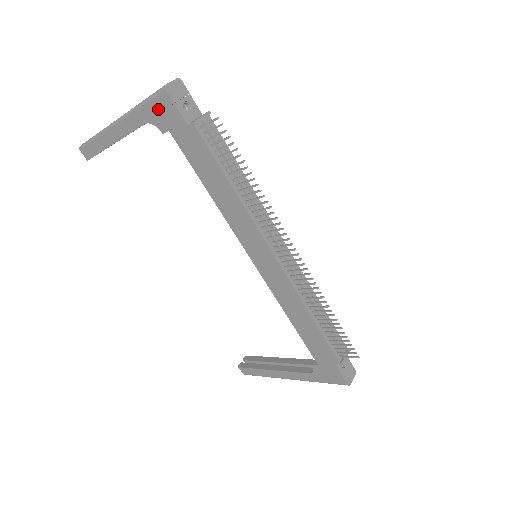
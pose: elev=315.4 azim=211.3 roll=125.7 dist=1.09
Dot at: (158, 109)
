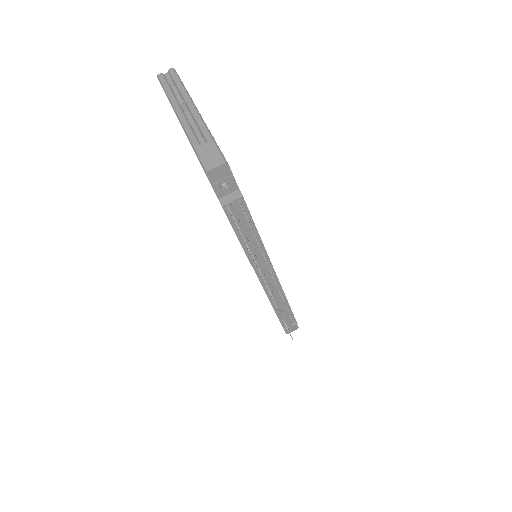
Dot at: occluded
